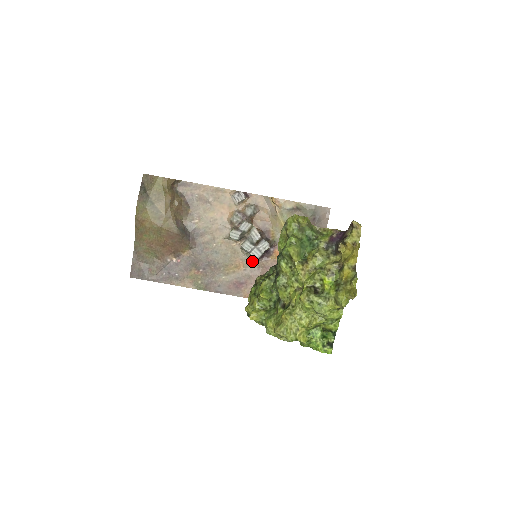
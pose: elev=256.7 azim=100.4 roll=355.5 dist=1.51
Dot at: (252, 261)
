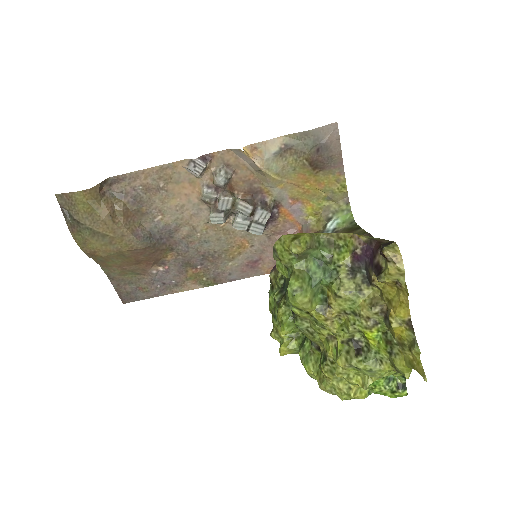
Dot at: occluded
